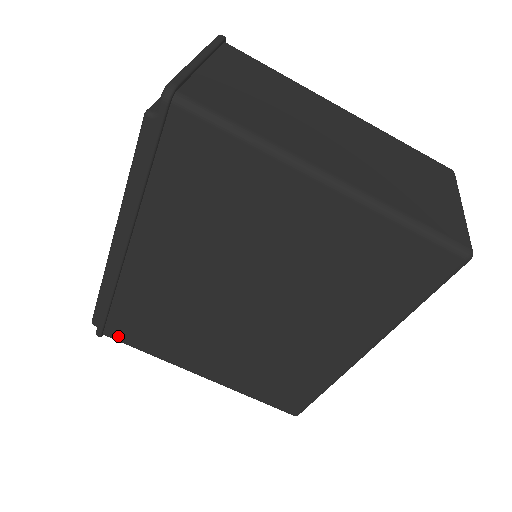
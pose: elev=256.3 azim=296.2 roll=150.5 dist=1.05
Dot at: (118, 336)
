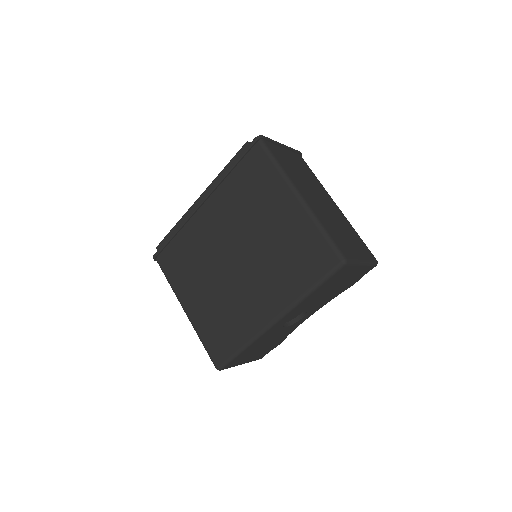
Dot at: (162, 262)
